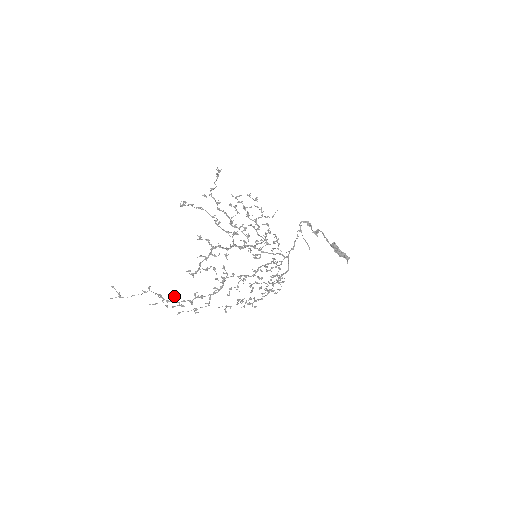
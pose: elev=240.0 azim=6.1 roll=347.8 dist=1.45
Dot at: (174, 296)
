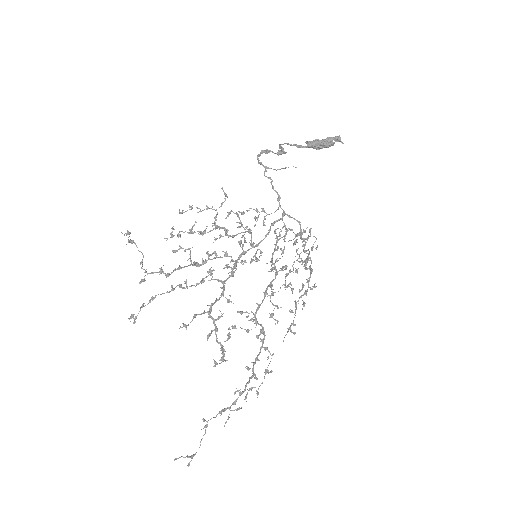
Dot at: occluded
